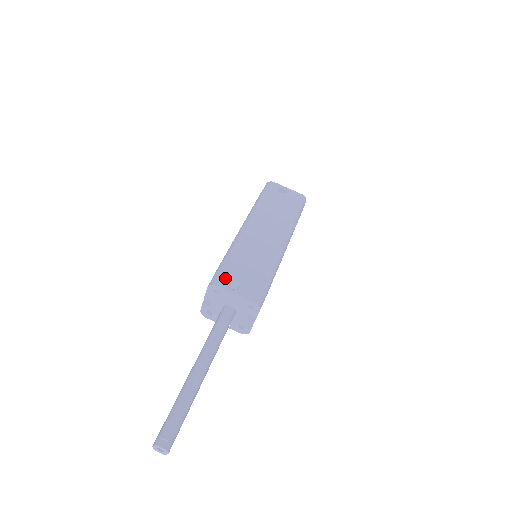
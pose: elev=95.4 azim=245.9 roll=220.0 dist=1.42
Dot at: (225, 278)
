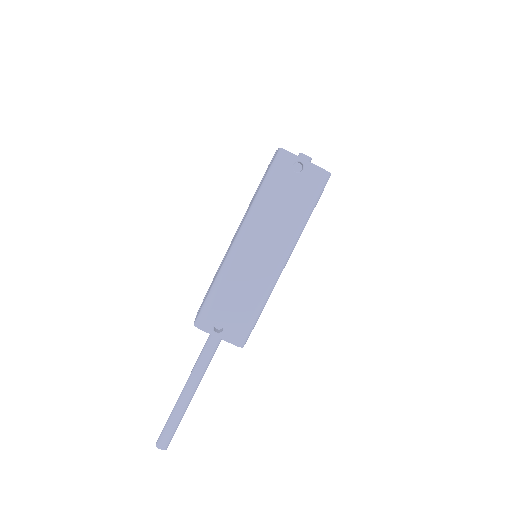
Dot at: (209, 320)
